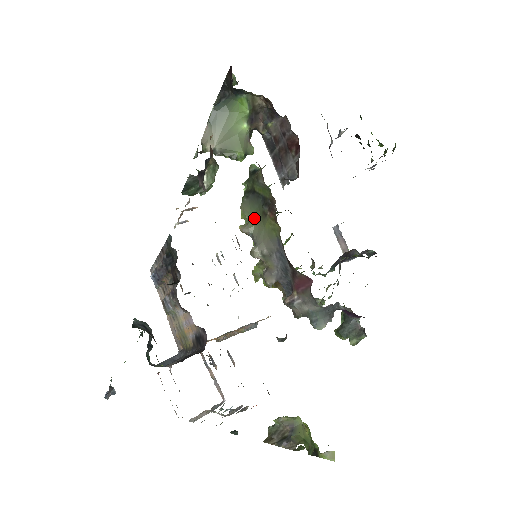
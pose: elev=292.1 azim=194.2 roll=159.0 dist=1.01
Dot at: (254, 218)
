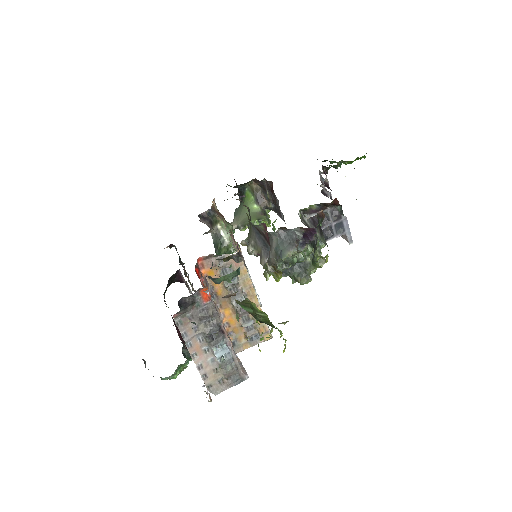
Dot at: occluded
